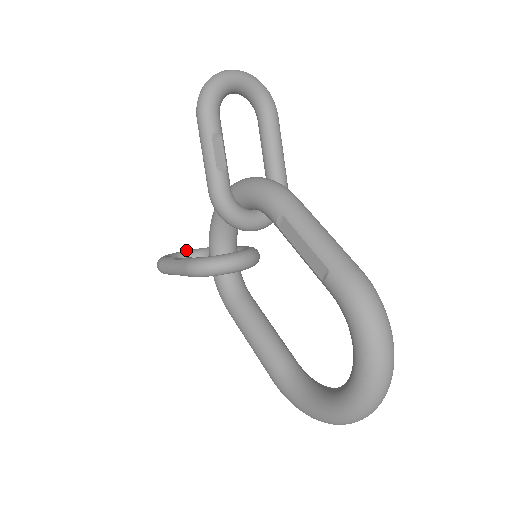
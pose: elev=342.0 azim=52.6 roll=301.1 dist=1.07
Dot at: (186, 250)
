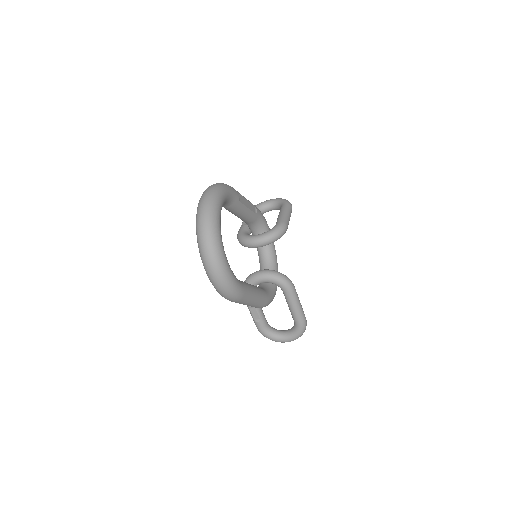
Dot at: occluded
